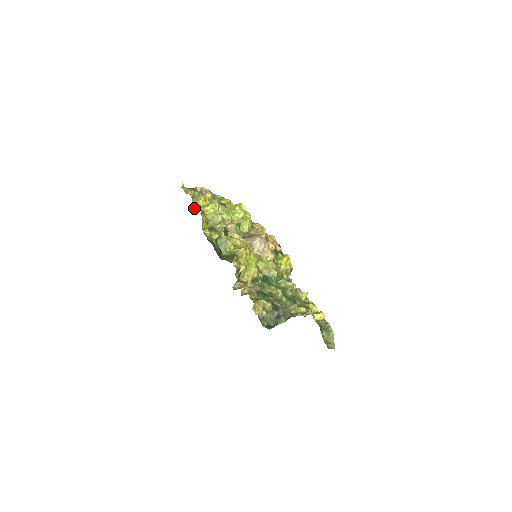
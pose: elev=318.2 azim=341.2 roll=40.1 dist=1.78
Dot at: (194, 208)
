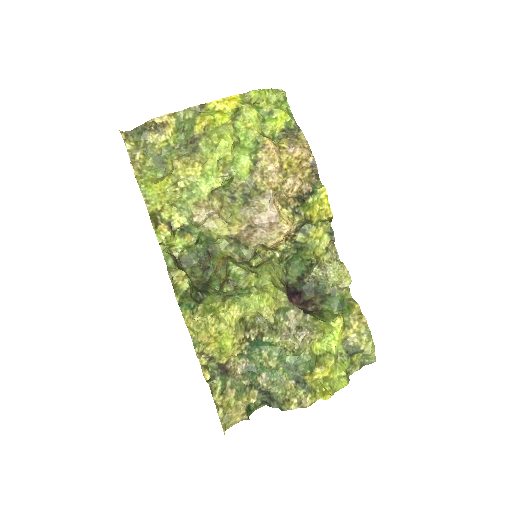
Dot at: (147, 208)
